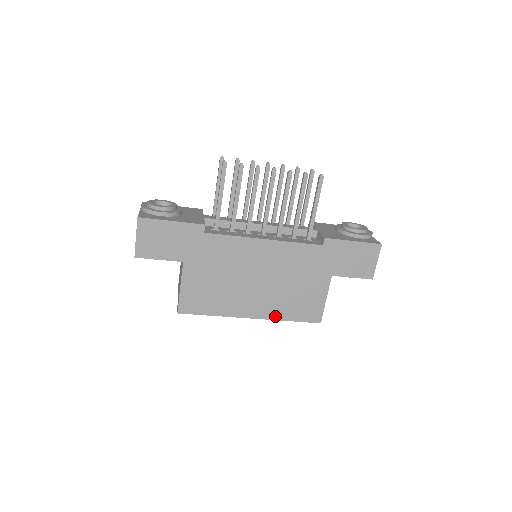
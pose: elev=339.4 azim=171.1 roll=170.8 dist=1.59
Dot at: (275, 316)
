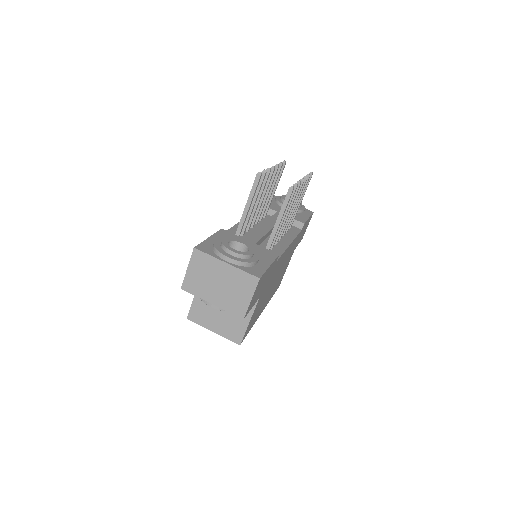
Dot at: (269, 300)
